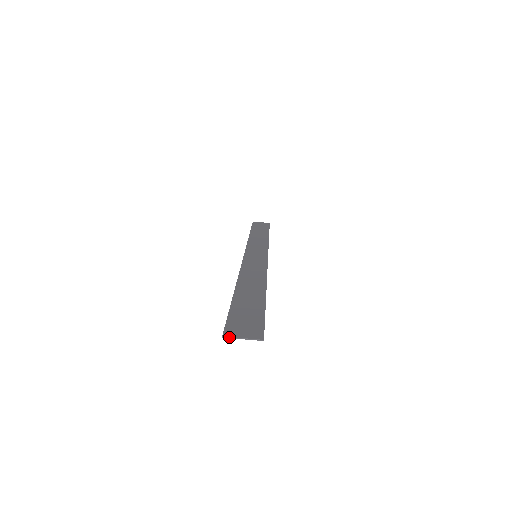
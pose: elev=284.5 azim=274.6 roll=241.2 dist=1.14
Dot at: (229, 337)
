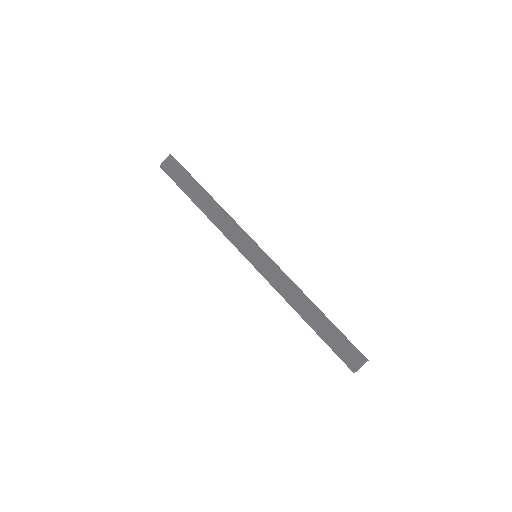
Dot at: occluded
